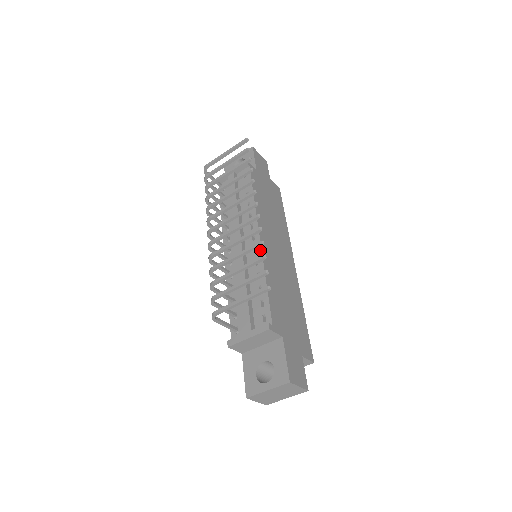
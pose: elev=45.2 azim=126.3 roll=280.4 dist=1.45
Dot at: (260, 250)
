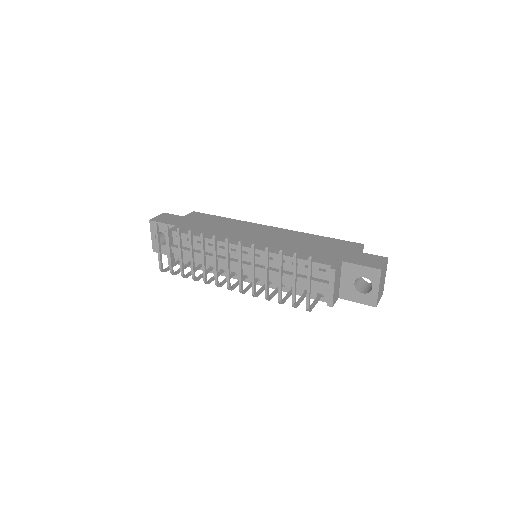
Dot at: (260, 251)
